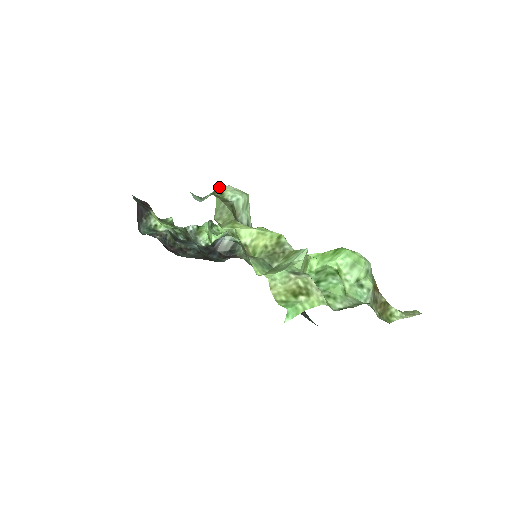
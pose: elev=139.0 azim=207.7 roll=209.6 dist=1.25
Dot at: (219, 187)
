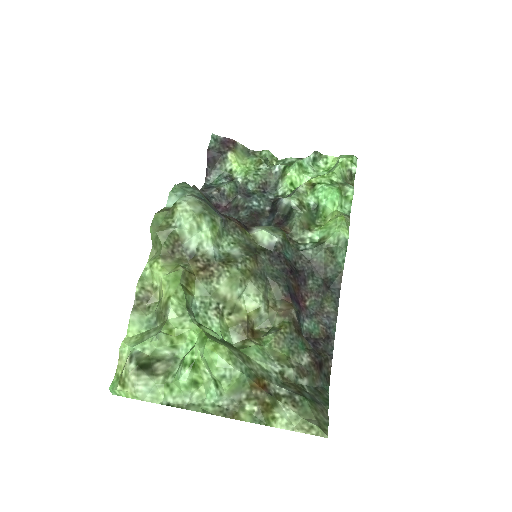
Dot at: (176, 202)
